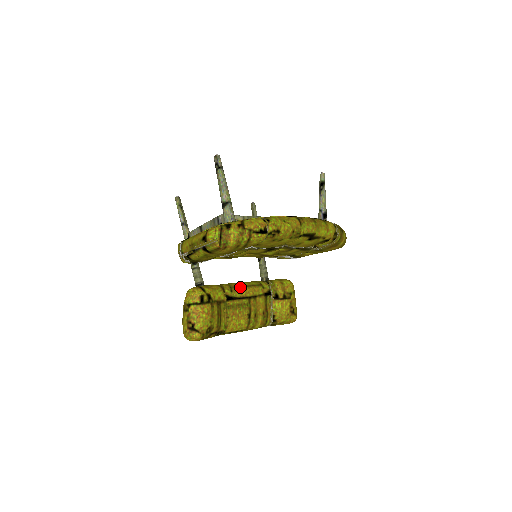
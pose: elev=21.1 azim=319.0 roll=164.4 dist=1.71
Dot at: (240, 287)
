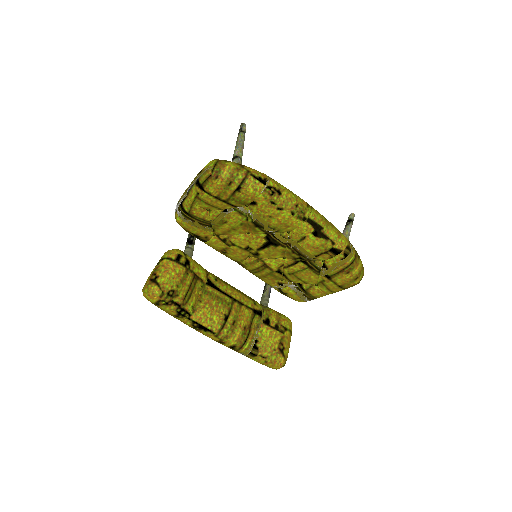
Dot at: (228, 284)
